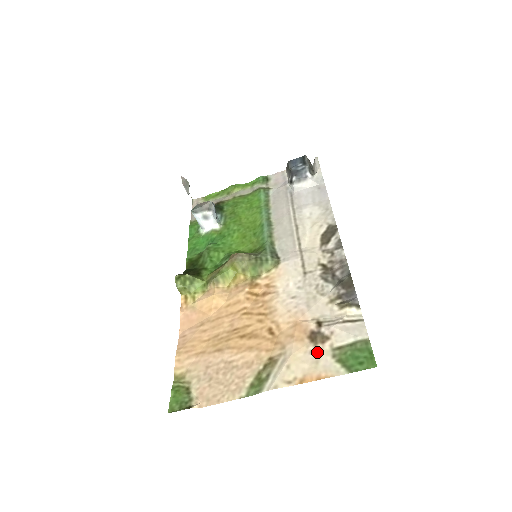
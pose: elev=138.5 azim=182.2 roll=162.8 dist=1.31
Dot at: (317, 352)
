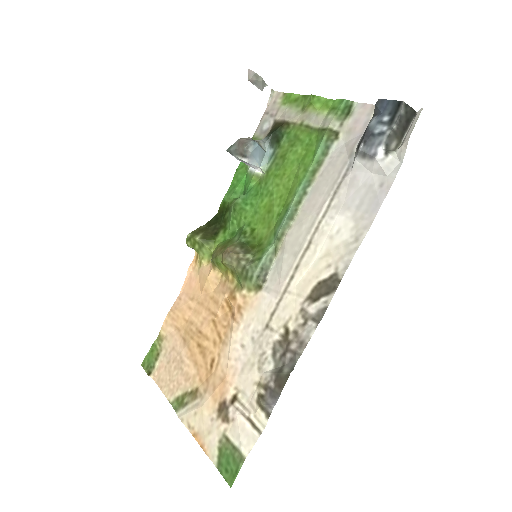
Dot at: (214, 424)
